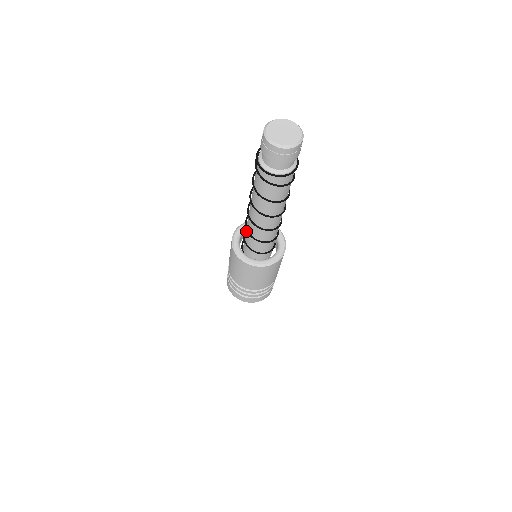
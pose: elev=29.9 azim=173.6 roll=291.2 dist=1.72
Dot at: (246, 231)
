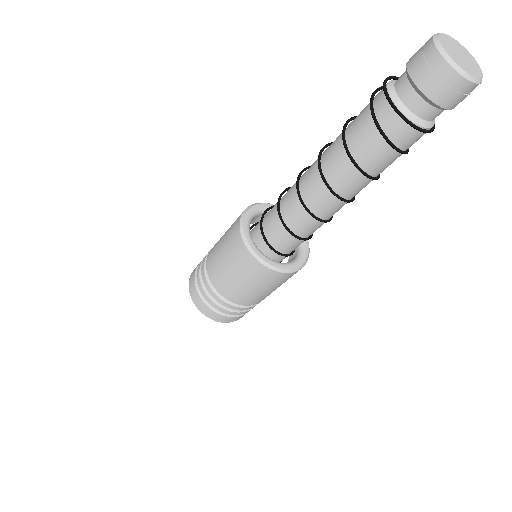
Dot at: occluded
